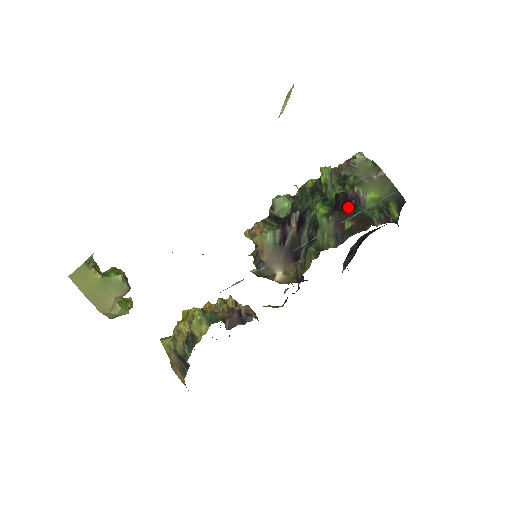
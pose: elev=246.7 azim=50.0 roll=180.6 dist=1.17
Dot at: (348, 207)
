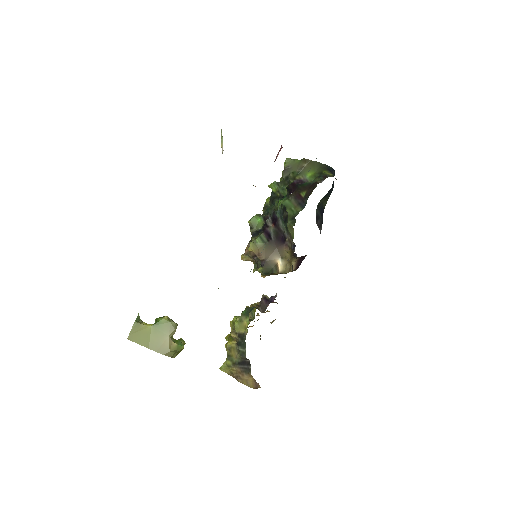
Dot at: (298, 187)
